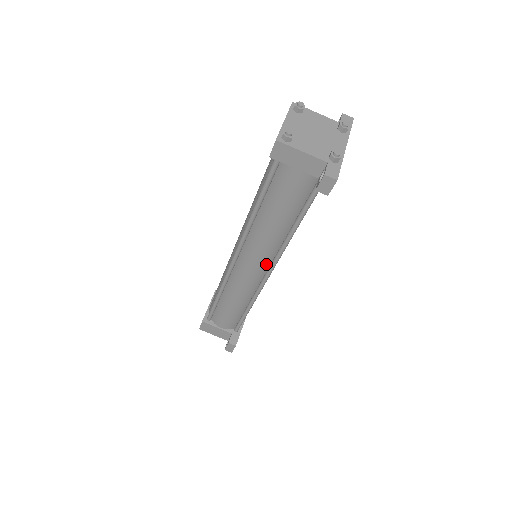
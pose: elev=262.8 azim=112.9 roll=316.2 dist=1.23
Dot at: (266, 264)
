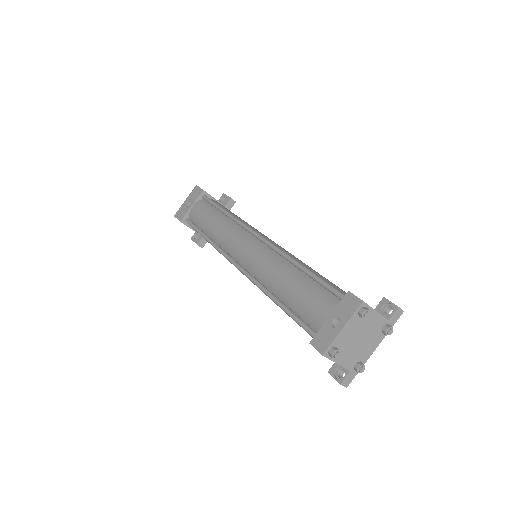
Dot at: occluded
